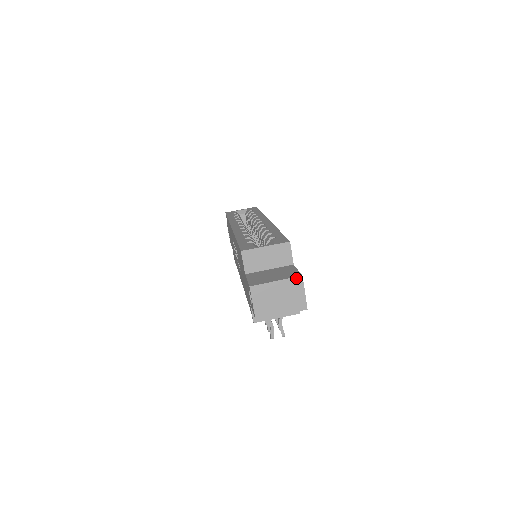
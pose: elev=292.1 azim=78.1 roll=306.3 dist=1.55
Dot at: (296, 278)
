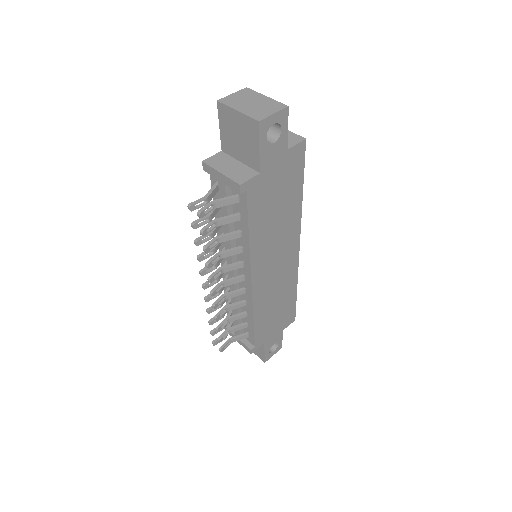
Dot at: (282, 104)
